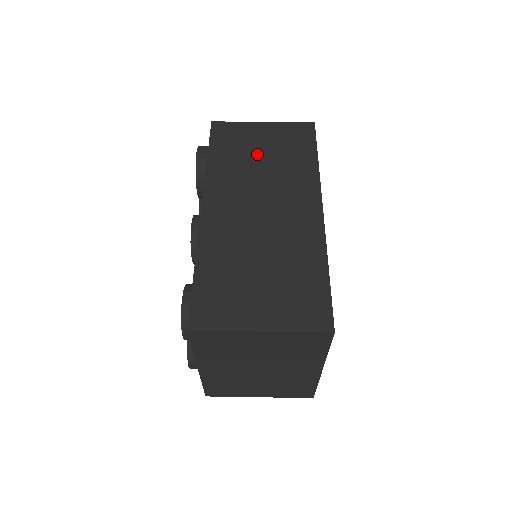
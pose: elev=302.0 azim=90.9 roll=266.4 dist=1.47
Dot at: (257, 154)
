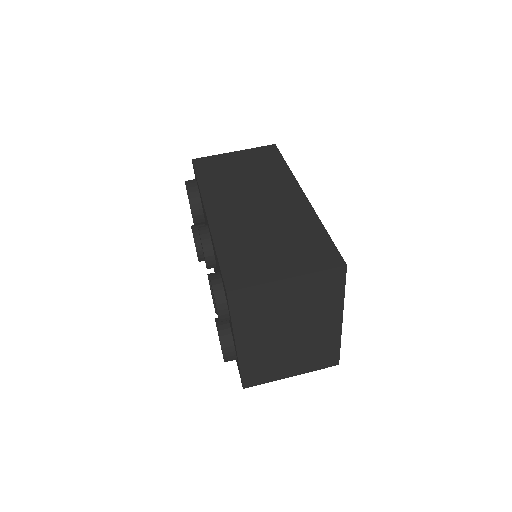
Dot at: (237, 171)
